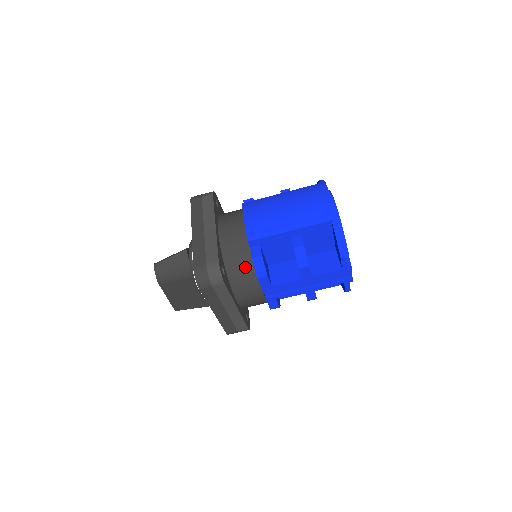
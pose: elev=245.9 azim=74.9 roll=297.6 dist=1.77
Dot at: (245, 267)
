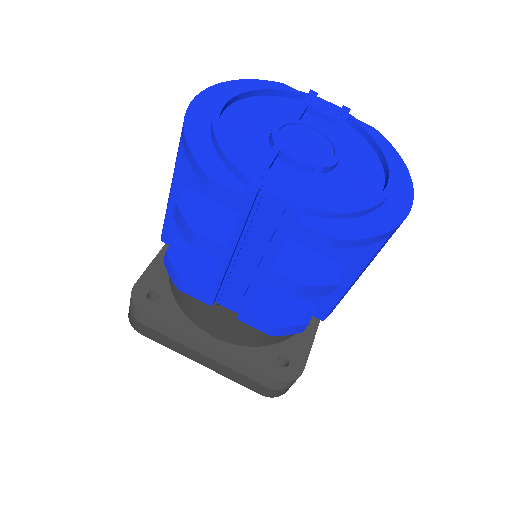
Dot at: occluded
